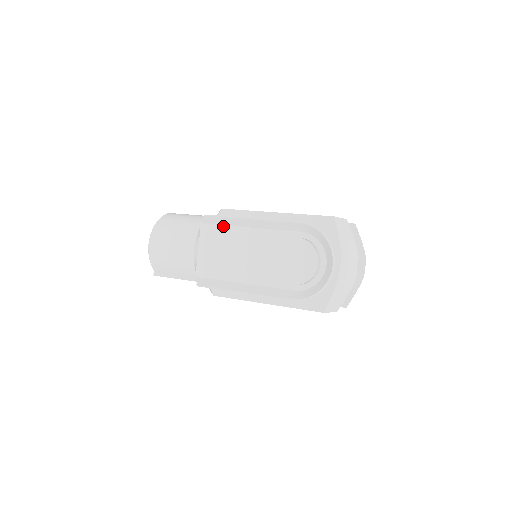
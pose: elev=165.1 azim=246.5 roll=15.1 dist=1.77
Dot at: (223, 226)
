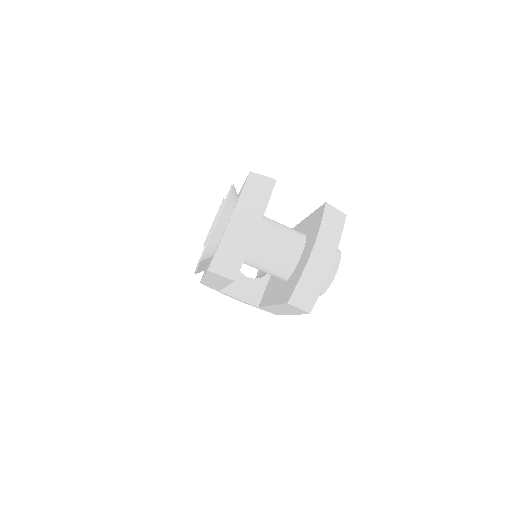
Dot at: occluded
